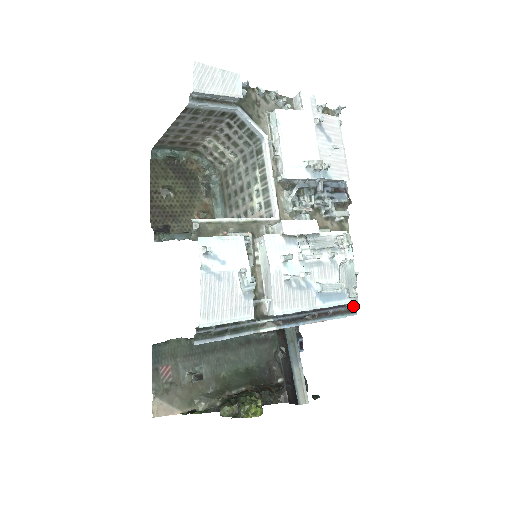
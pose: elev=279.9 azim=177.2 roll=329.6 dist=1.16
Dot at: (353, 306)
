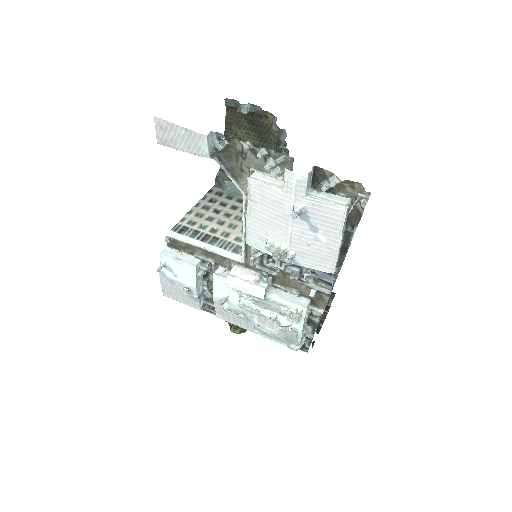
Dot at: (302, 348)
